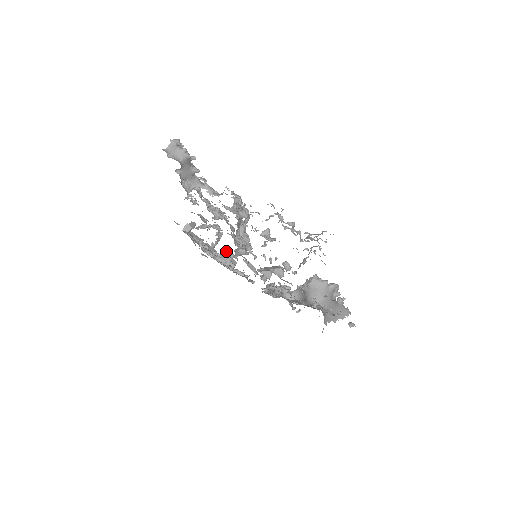
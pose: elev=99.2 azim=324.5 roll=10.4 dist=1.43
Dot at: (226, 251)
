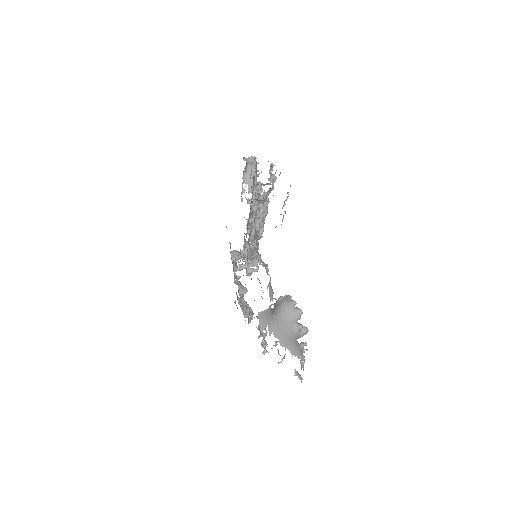
Dot at: (241, 251)
